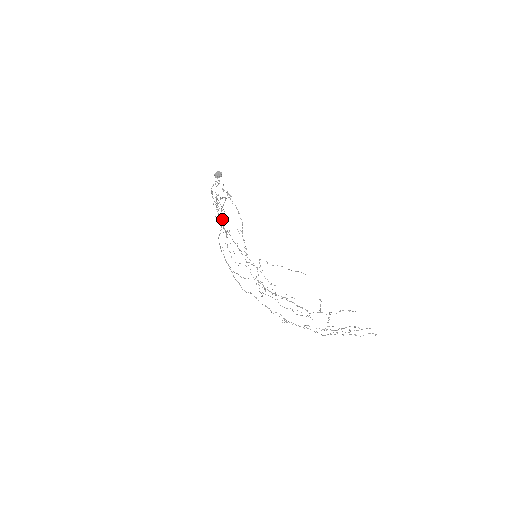
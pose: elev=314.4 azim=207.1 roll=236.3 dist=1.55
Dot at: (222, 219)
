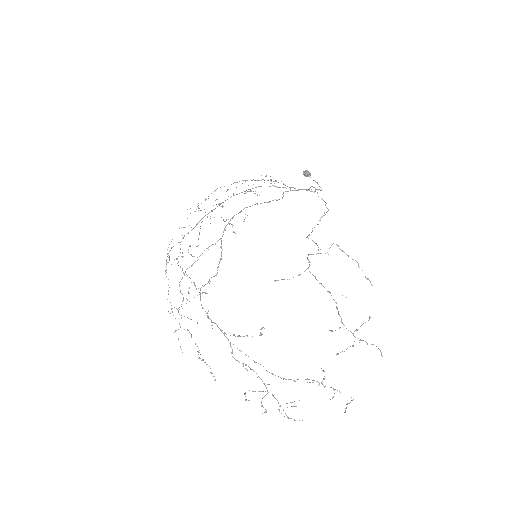
Dot at: occluded
